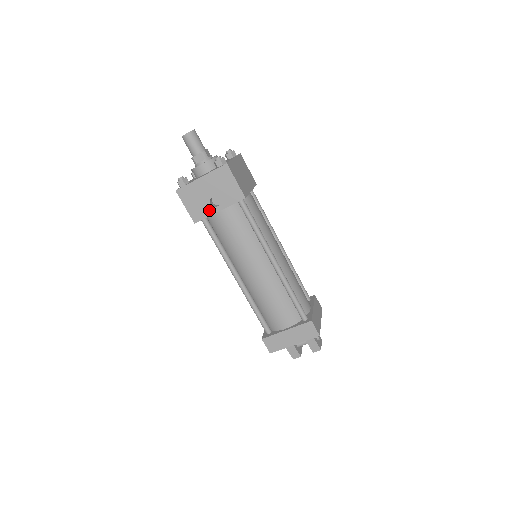
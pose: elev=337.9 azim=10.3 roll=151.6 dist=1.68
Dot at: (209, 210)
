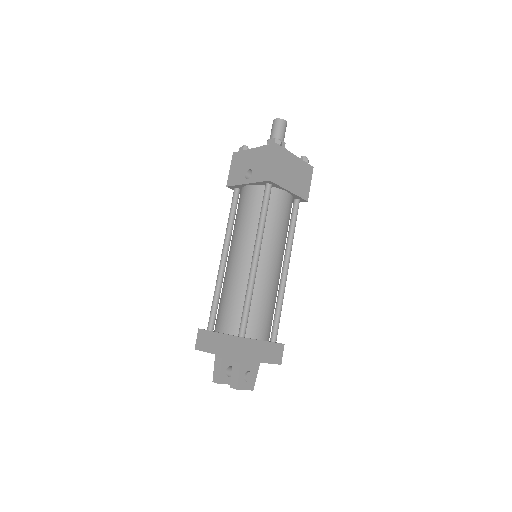
Dot at: (241, 179)
